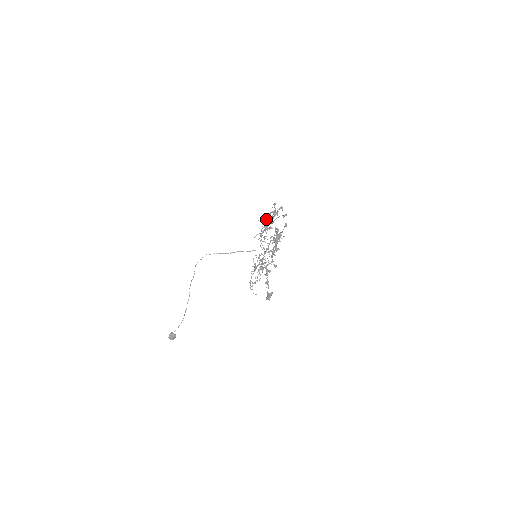
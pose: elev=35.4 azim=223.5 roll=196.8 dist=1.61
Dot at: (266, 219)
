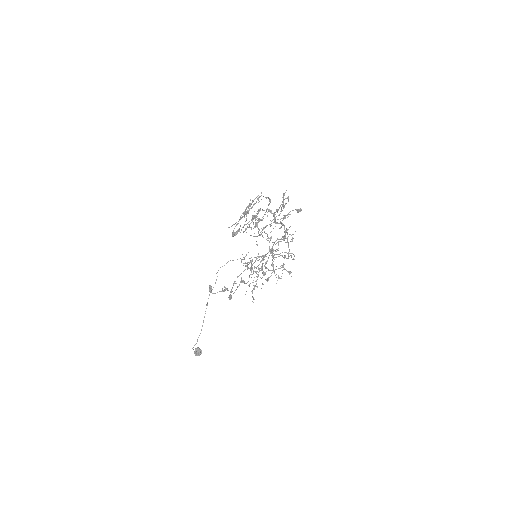
Dot at: occluded
